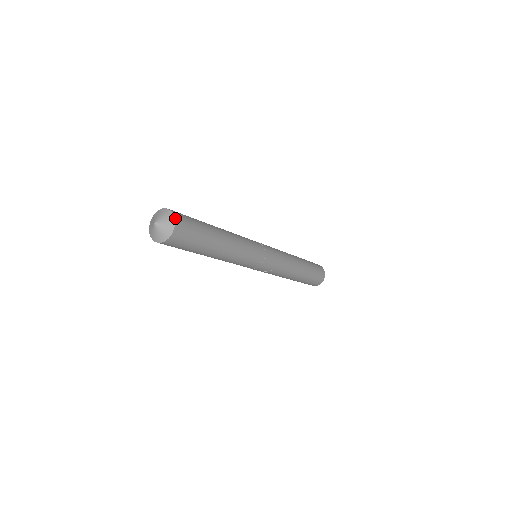
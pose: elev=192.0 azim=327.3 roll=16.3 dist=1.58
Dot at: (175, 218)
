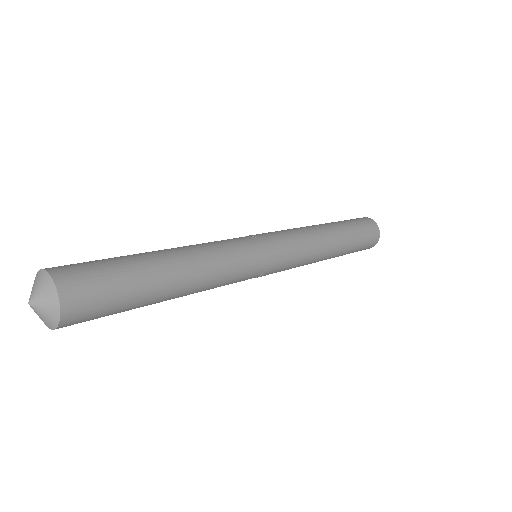
Dot at: (60, 323)
